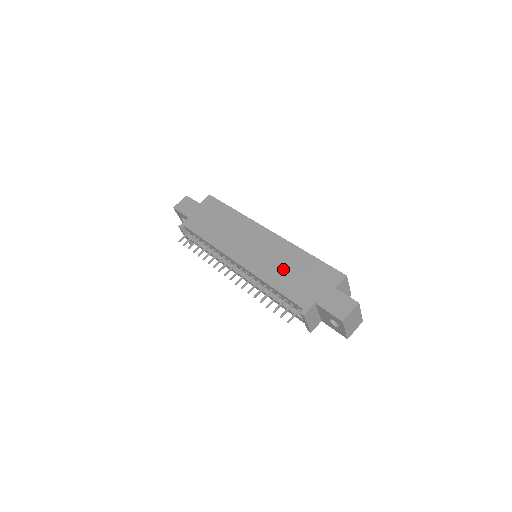
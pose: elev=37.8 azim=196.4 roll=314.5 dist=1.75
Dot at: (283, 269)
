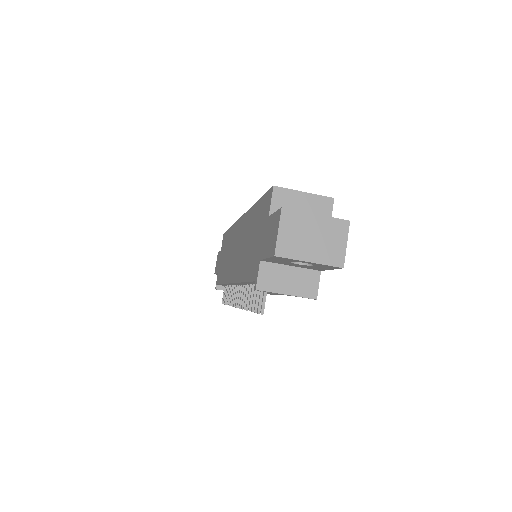
Dot at: (246, 249)
